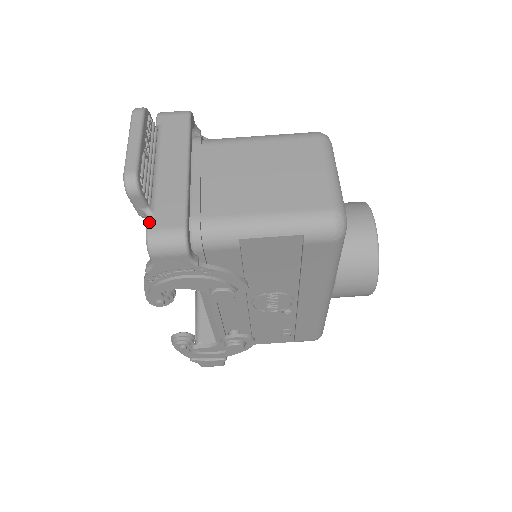
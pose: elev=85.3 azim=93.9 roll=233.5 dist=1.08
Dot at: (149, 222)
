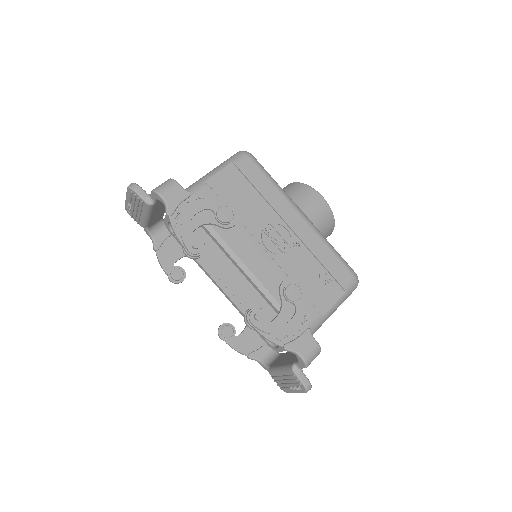
Dot at: (151, 193)
